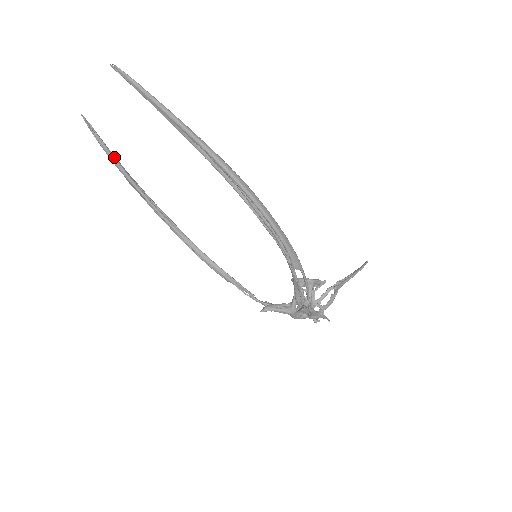
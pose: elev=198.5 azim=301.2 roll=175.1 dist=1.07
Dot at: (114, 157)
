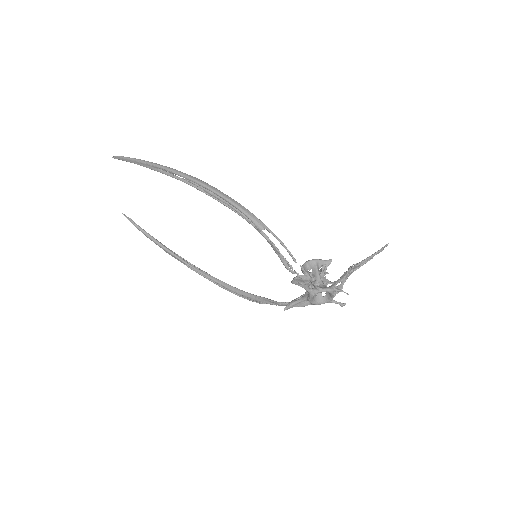
Dot at: (151, 236)
